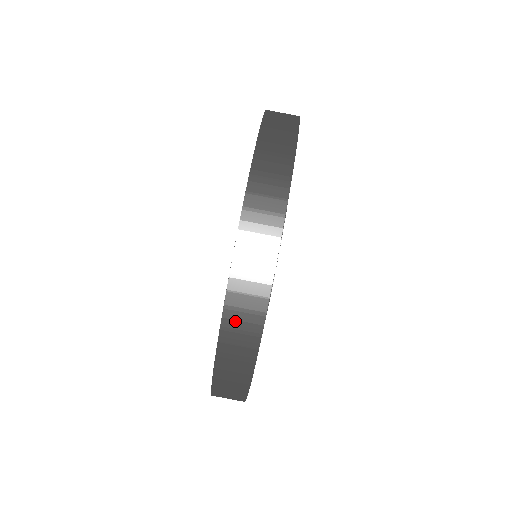
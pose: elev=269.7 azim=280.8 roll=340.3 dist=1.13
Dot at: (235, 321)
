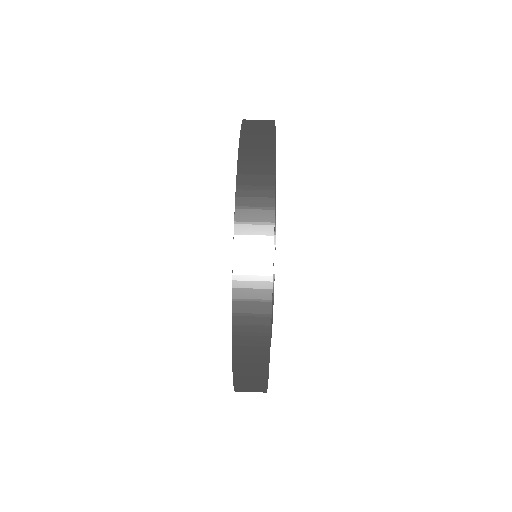
Dot at: (244, 381)
